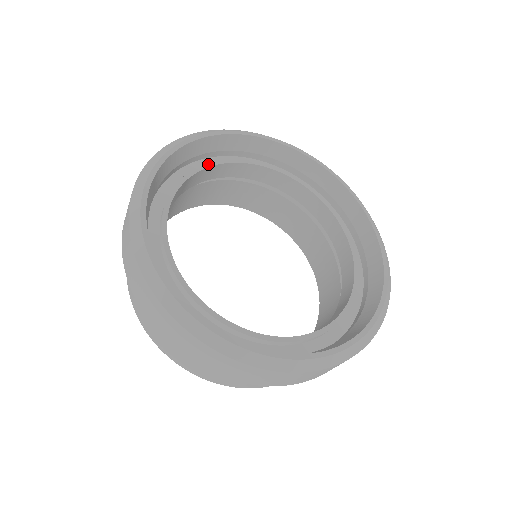
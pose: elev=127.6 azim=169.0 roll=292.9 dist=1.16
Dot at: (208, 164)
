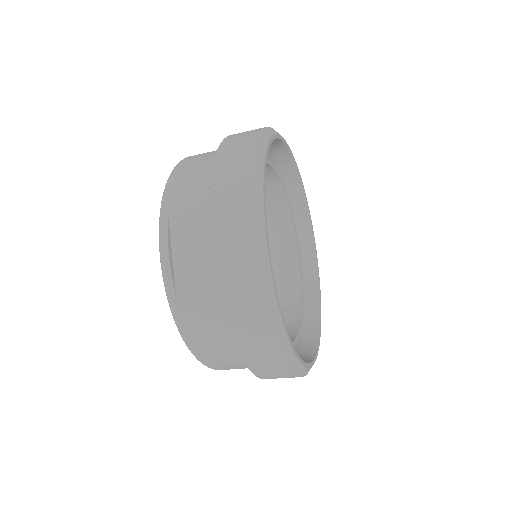
Dot at: occluded
